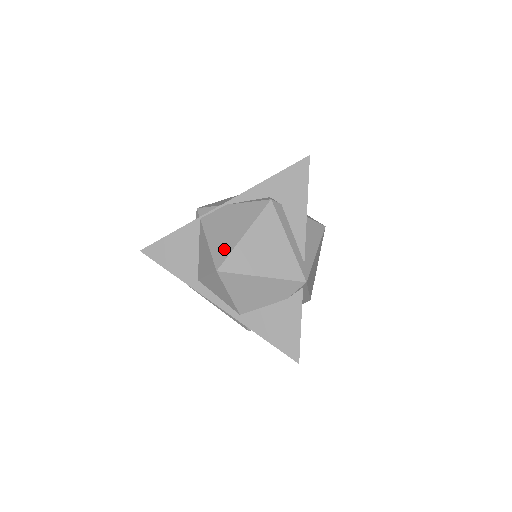
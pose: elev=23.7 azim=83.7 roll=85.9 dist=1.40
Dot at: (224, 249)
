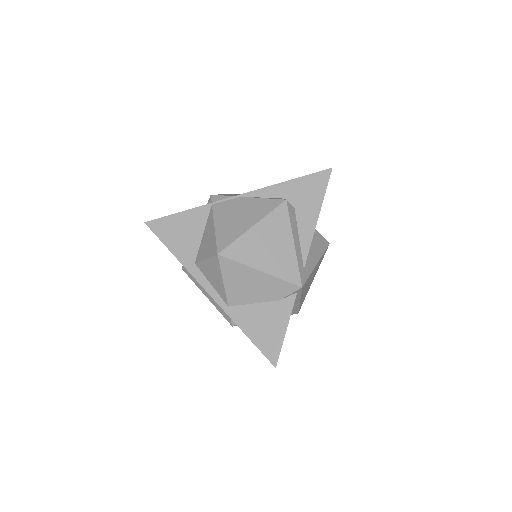
Dot at: (230, 236)
